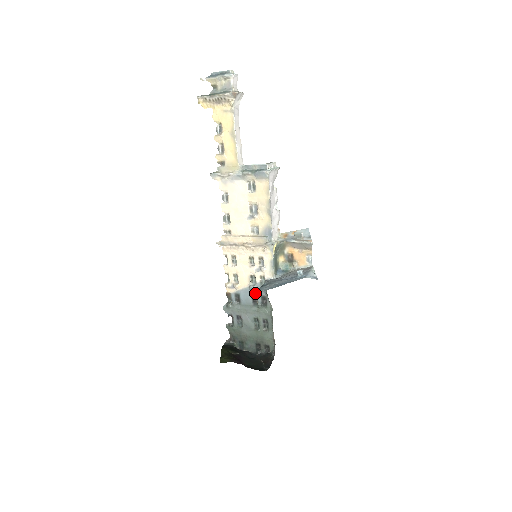
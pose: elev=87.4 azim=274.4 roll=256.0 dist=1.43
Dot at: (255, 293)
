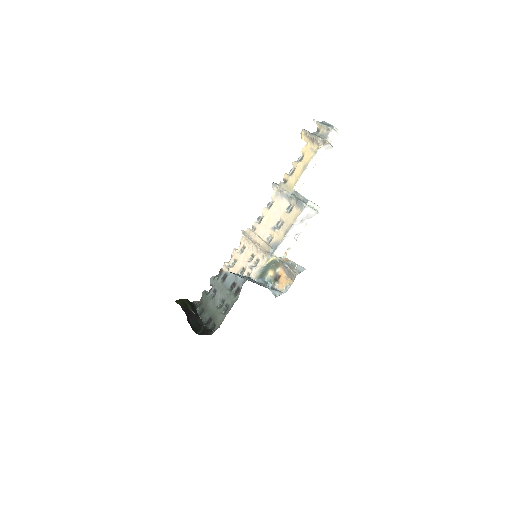
Dot at: (230, 272)
